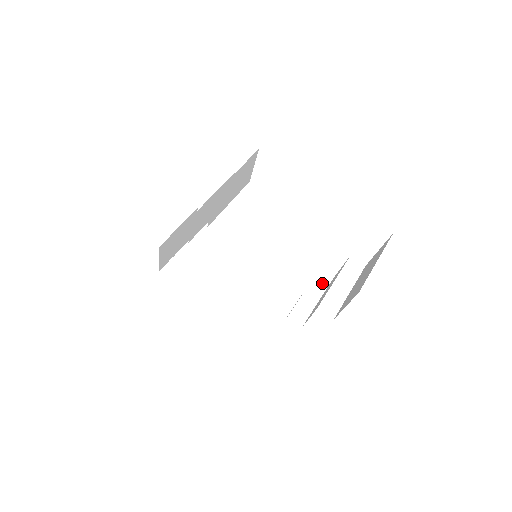
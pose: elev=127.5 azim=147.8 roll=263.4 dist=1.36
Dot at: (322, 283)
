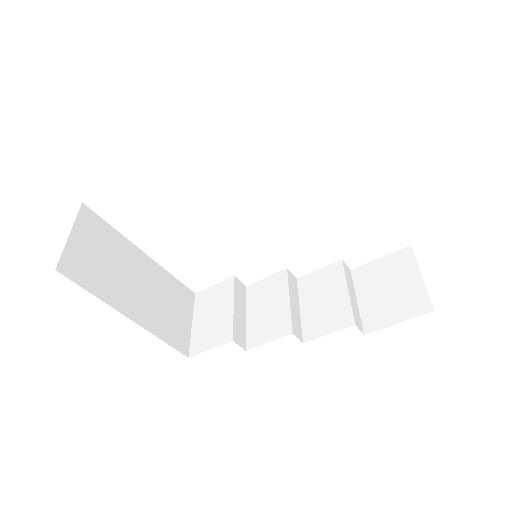
Dot at: (294, 286)
